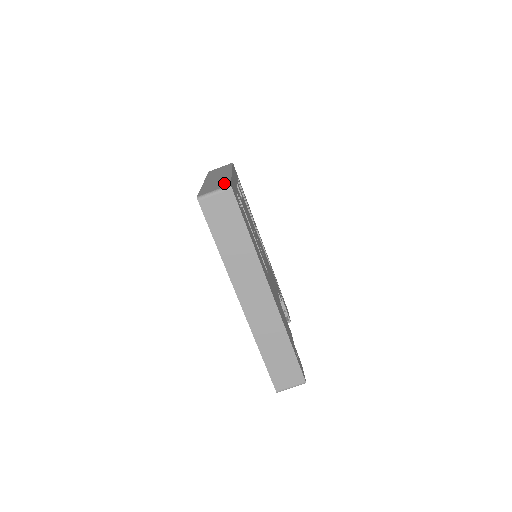
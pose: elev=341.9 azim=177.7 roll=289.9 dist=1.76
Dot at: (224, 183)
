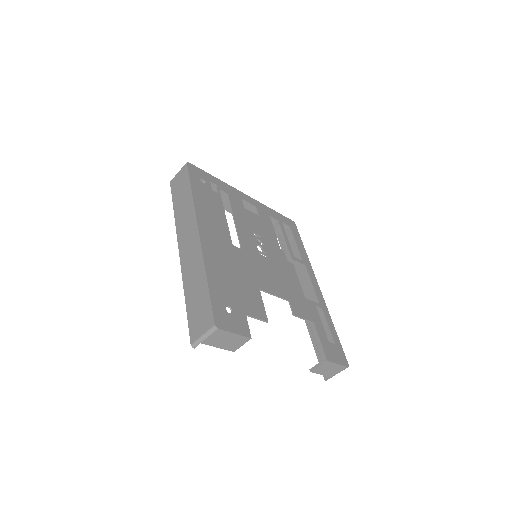
Dot at: occluded
